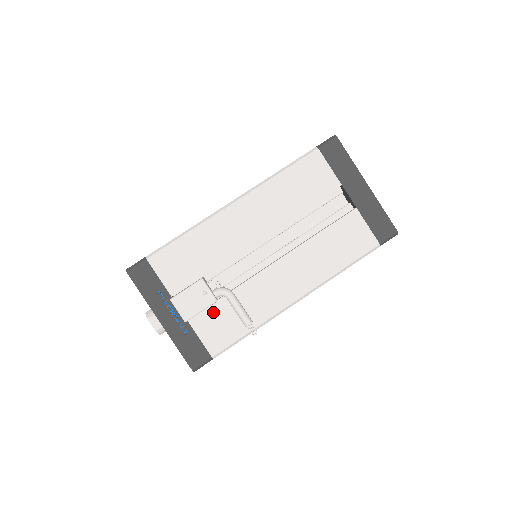
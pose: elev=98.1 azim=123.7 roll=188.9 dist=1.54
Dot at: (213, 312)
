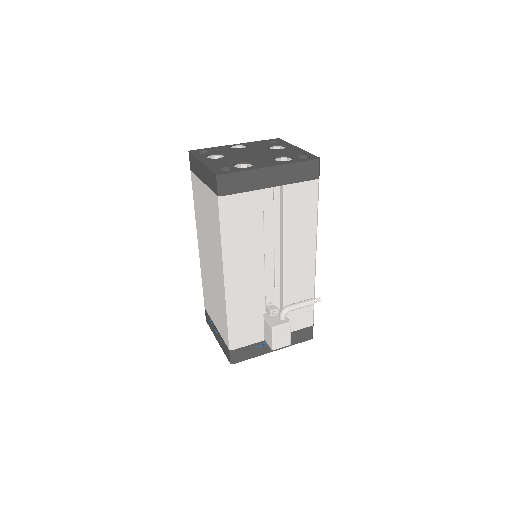
Dot at: (288, 317)
